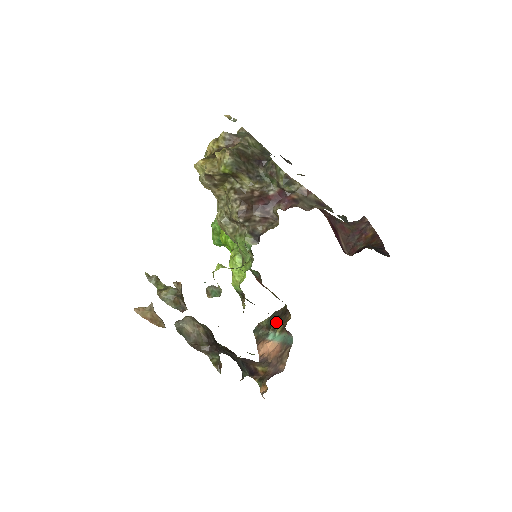
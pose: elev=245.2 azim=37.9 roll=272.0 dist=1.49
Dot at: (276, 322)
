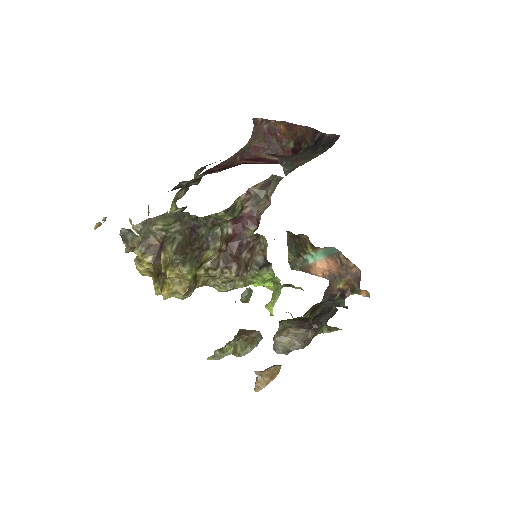
Dot at: (299, 248)
